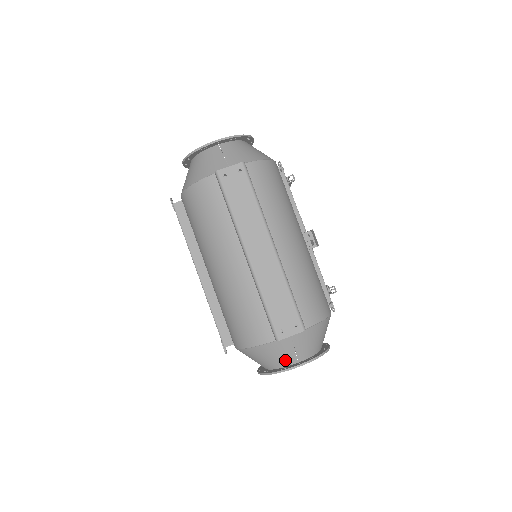
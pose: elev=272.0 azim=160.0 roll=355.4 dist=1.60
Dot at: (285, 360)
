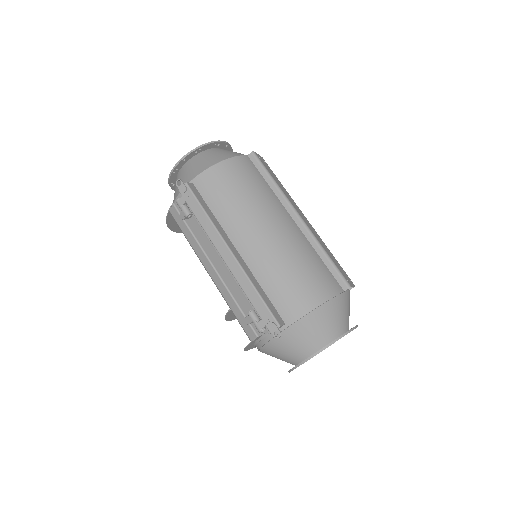
Dot at: (345, 323)
